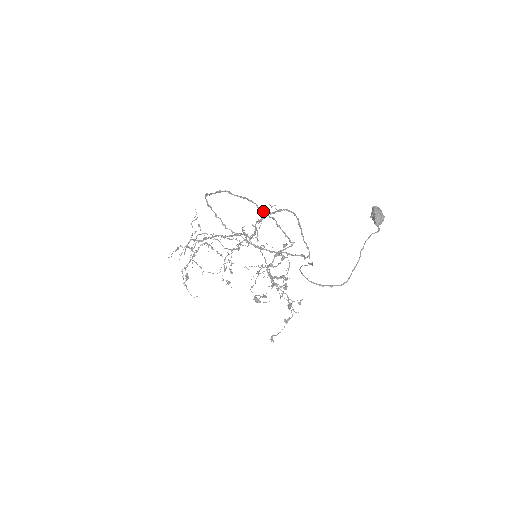
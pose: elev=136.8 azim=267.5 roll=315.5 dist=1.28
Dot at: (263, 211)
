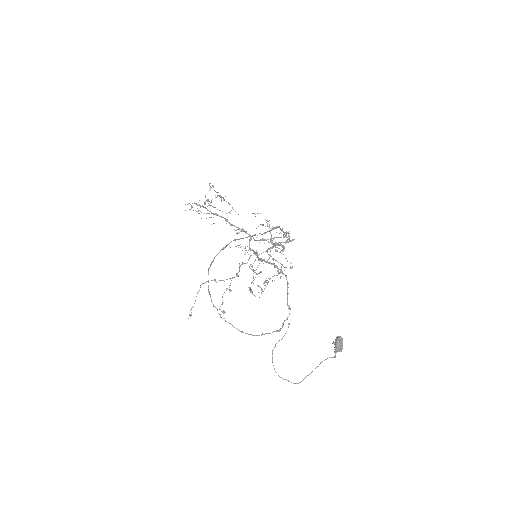
Dot at: occluded
